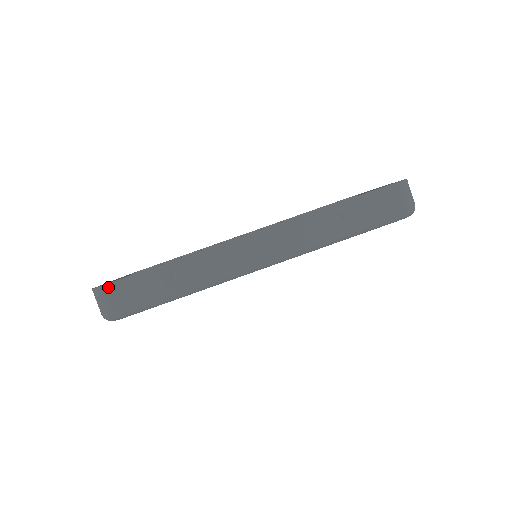
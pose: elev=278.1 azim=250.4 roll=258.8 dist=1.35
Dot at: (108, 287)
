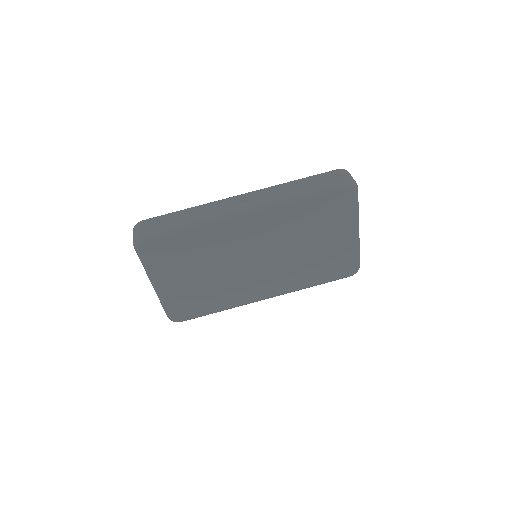
Dot at: (142, 222)
